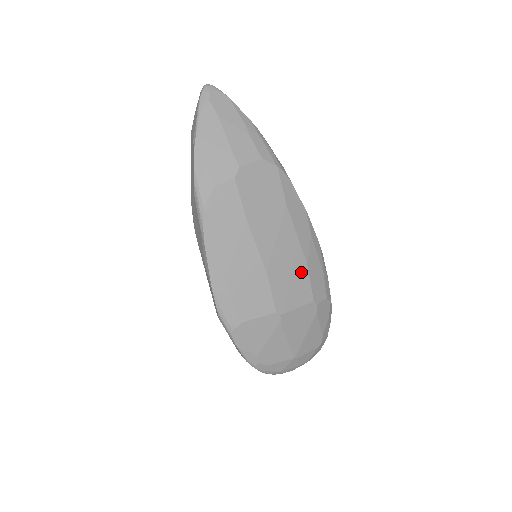
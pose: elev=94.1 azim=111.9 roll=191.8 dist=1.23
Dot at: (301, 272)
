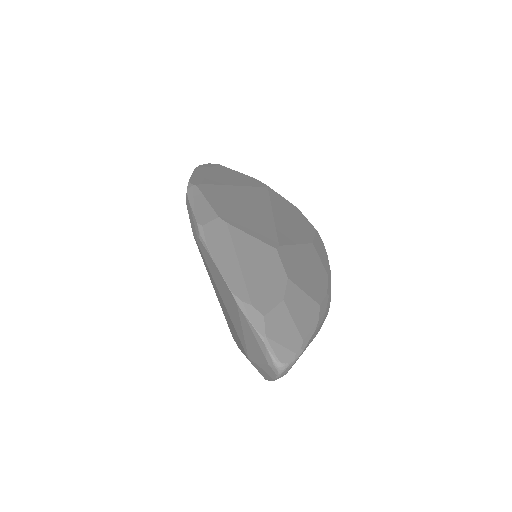
Dot at: occluded
